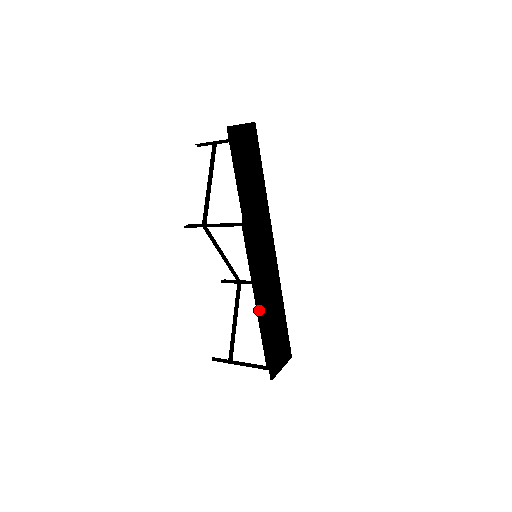
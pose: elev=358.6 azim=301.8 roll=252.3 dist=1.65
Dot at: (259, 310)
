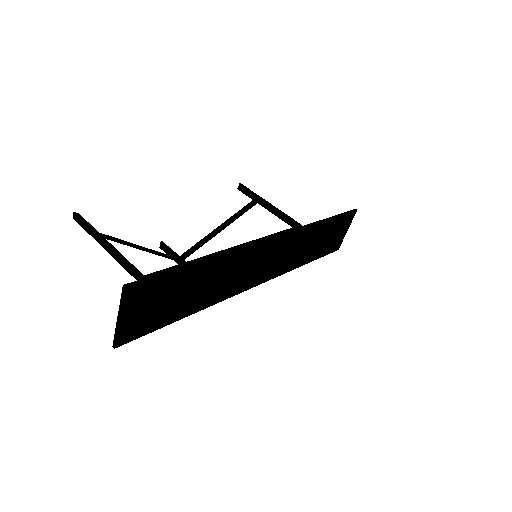
Dot at: (291, 270)
